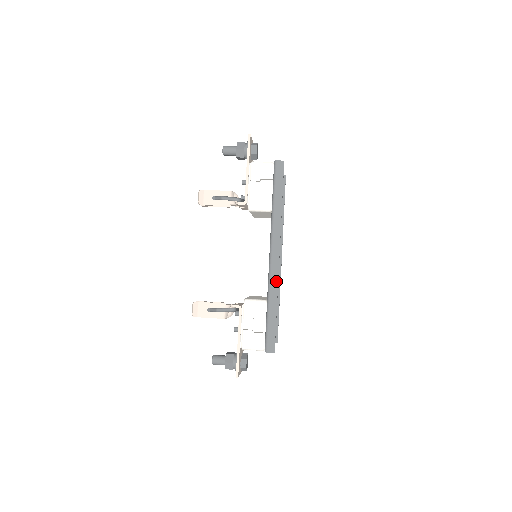
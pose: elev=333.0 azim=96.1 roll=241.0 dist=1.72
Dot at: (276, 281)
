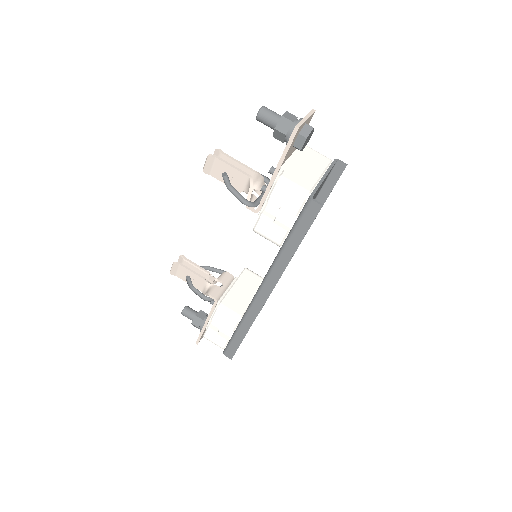
Dot at: (255, 314)
